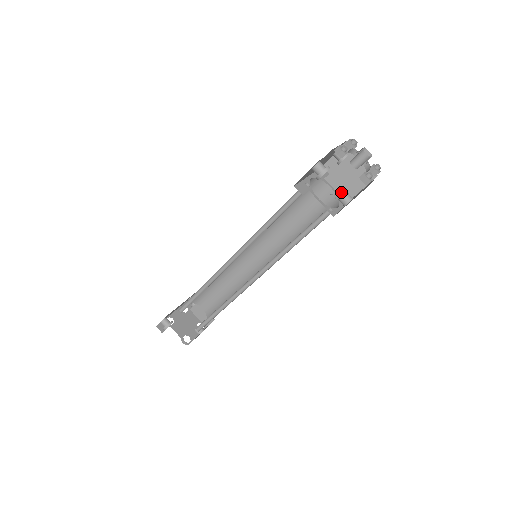
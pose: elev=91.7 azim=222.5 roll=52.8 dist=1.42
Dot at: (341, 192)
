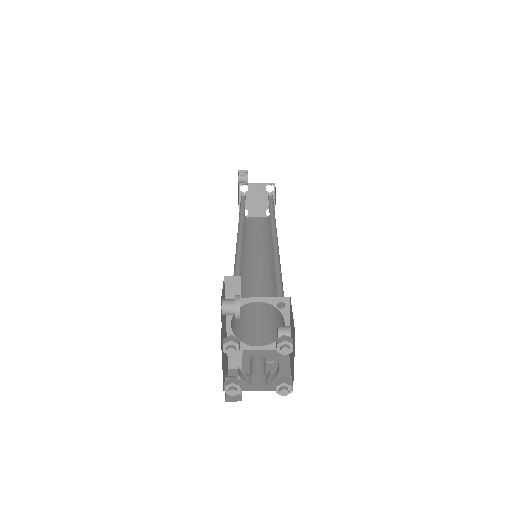
Dot at: (273, 300)
